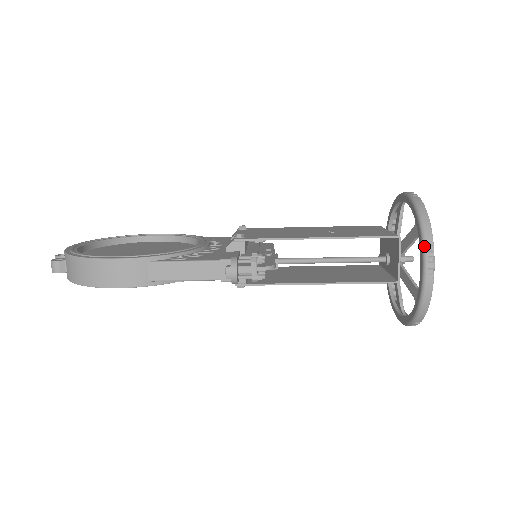
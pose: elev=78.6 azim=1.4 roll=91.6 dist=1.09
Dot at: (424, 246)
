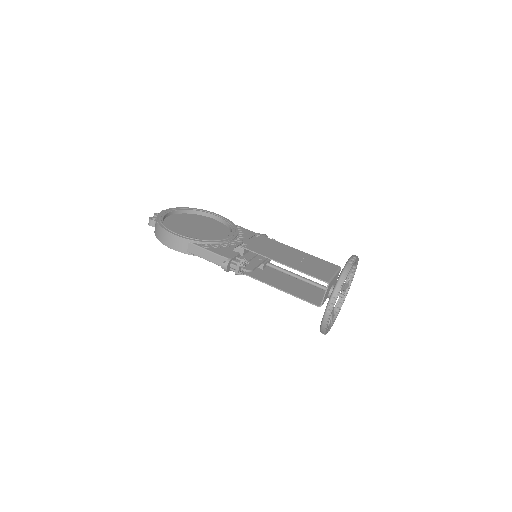
Dot at: (331, 296)
